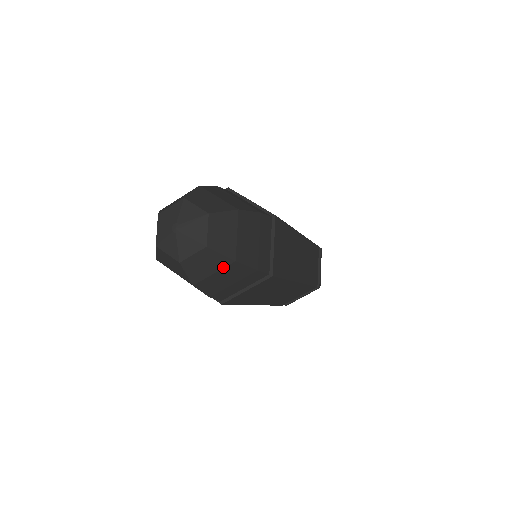
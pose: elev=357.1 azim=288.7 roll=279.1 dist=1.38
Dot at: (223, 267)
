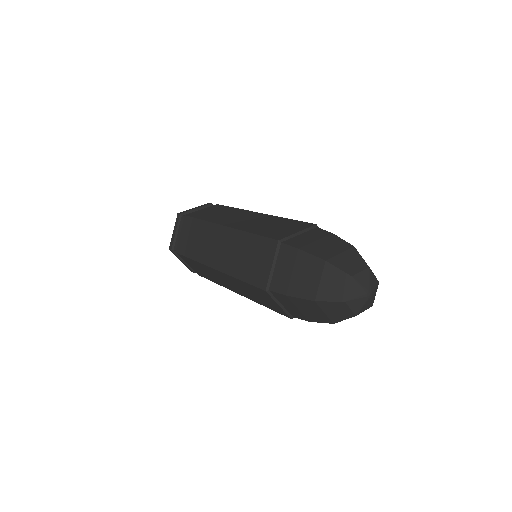
Dot at: occluded
